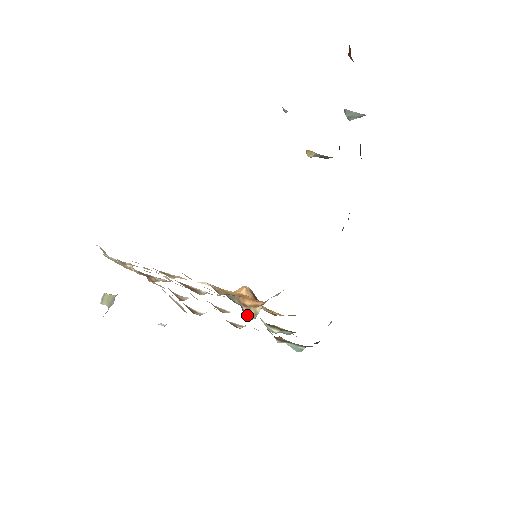
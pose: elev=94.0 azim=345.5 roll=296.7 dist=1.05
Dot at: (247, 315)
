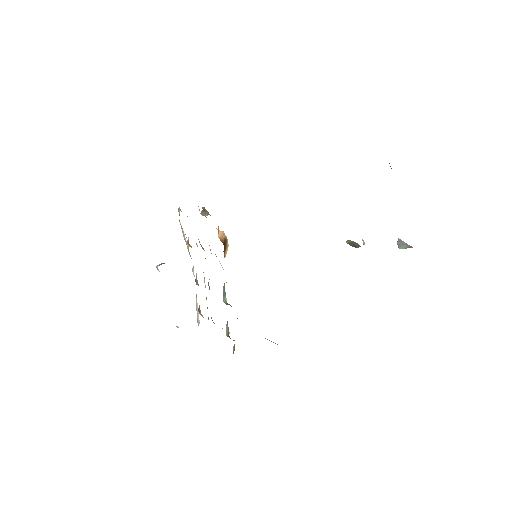
Dot at: occluded
